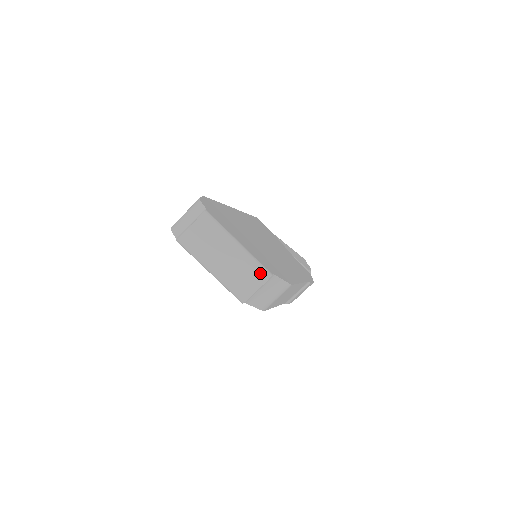
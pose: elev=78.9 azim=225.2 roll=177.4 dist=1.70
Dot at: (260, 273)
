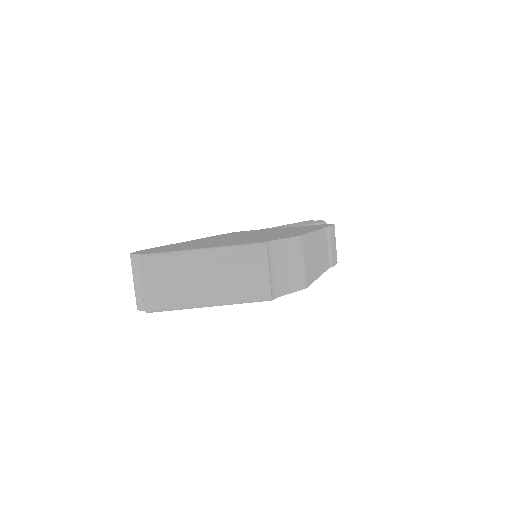
Dot at: (252, 253)
